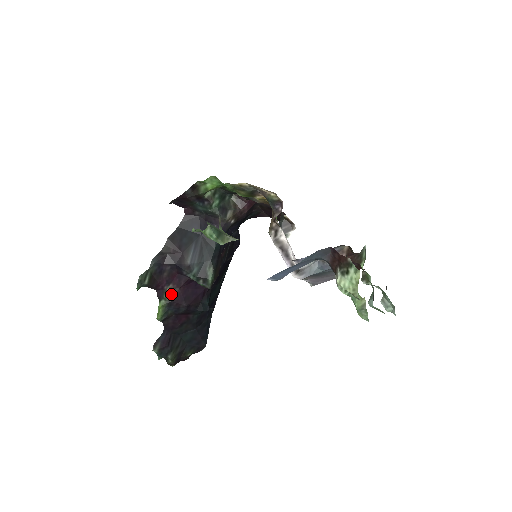
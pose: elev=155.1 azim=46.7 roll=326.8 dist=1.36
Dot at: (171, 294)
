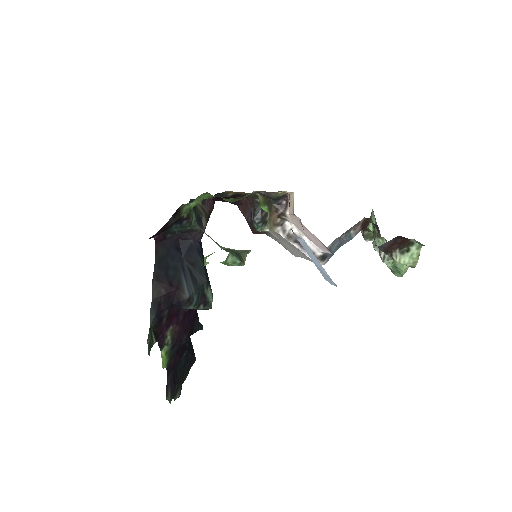
Dot at: (172, 336)
